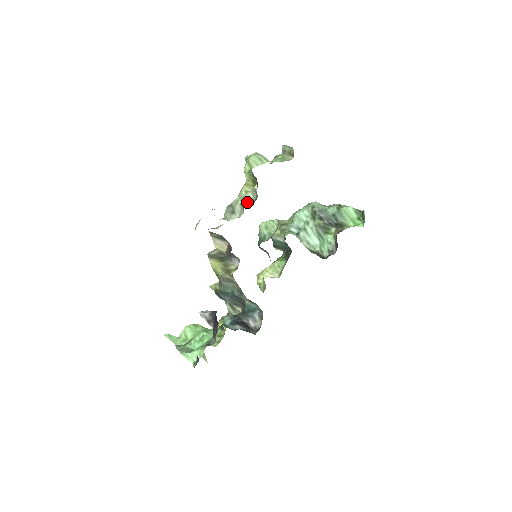
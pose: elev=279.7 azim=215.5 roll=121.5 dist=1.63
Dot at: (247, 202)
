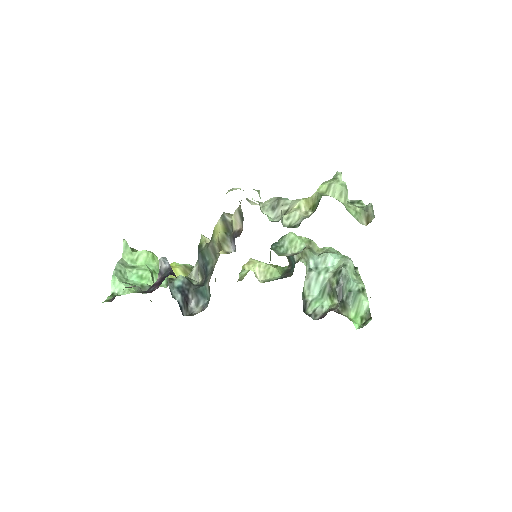
Dot at: (288, 218)
